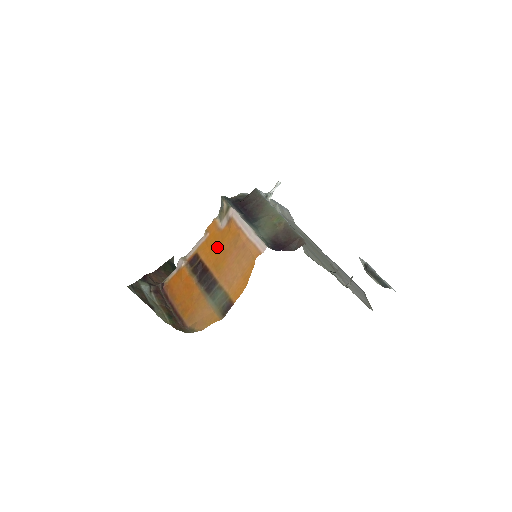
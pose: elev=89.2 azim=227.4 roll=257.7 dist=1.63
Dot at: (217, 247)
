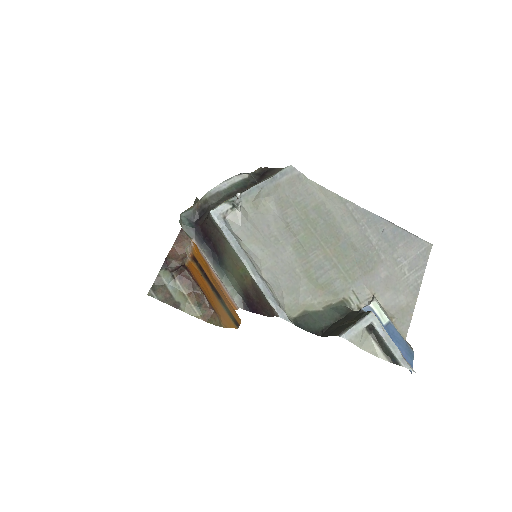
Dot at: (204, 264)
